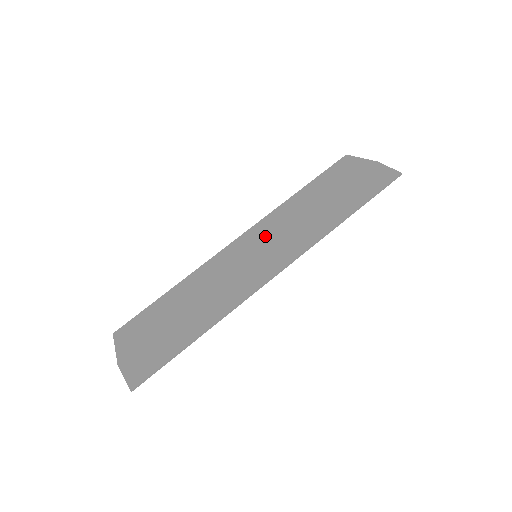
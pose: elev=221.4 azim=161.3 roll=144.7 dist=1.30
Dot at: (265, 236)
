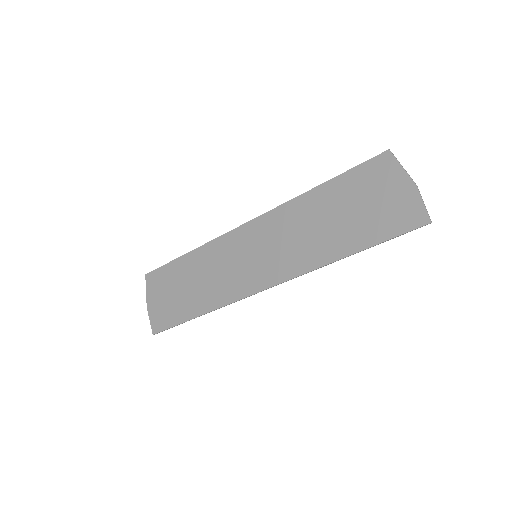
Dot at: (269, 236)
